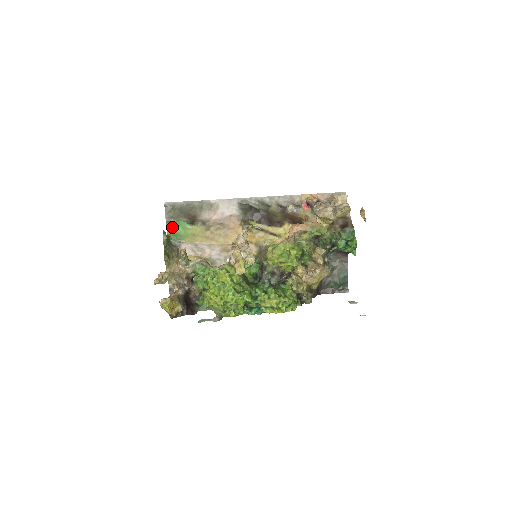
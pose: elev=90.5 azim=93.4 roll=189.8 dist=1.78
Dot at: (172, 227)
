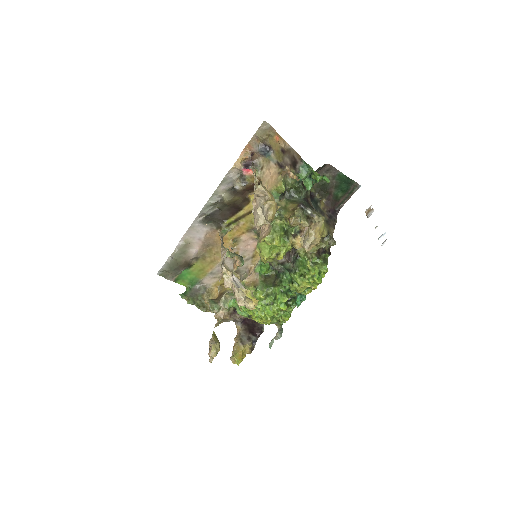
Dot at: (182, 280)
